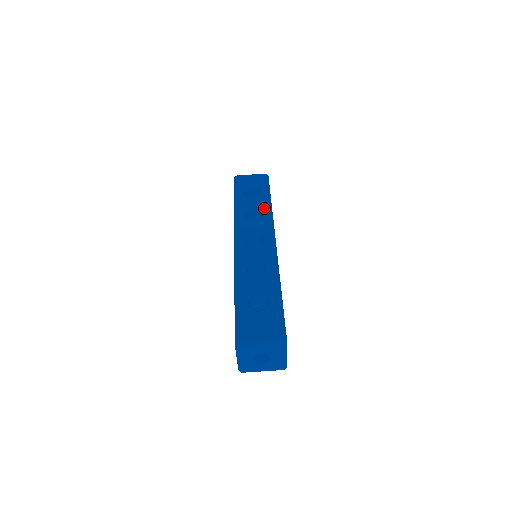
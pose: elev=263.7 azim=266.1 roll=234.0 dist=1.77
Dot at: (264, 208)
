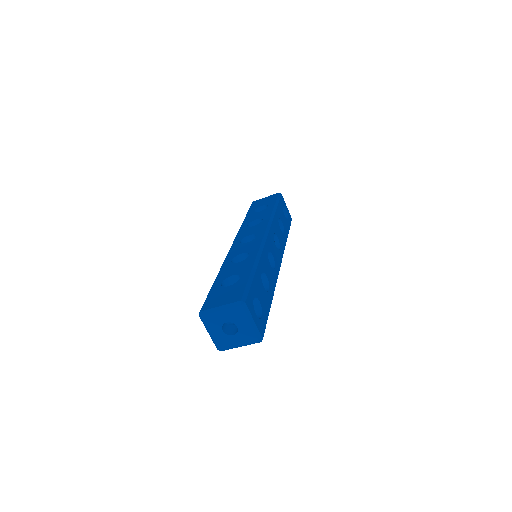
Dot at: (266, 215)
